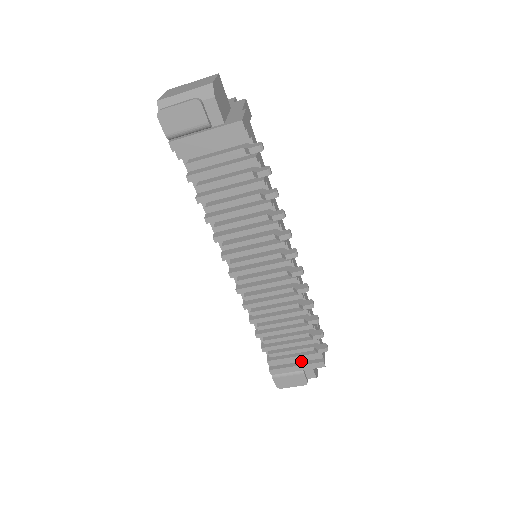
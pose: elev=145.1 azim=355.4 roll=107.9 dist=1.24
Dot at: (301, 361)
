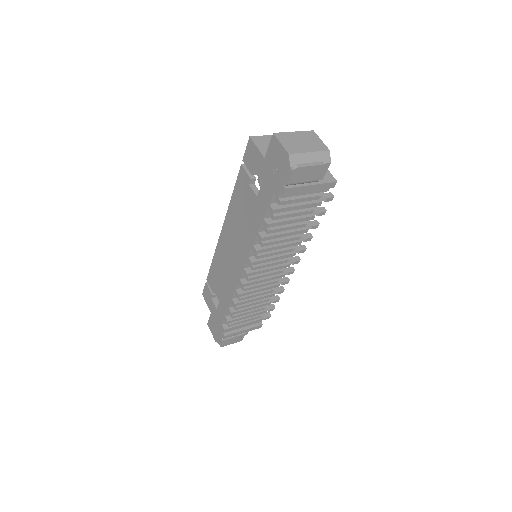
Dot at: (246, 326)
